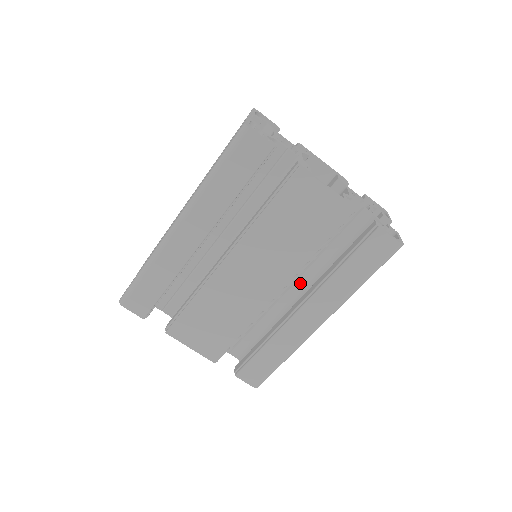
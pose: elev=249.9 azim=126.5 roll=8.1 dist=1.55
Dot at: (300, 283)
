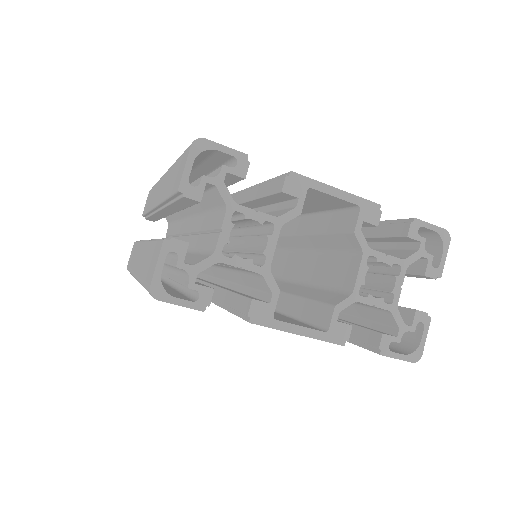
Dot at: occluded
